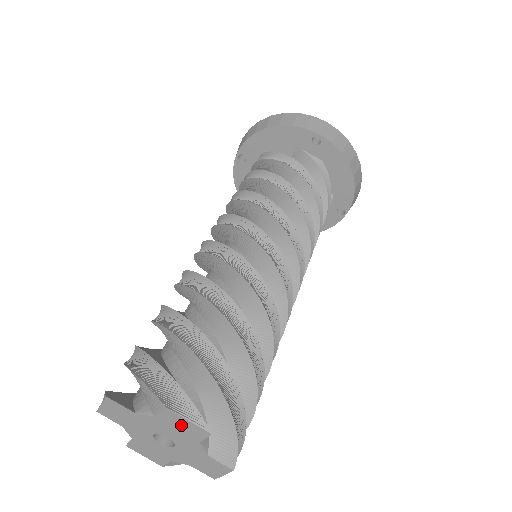
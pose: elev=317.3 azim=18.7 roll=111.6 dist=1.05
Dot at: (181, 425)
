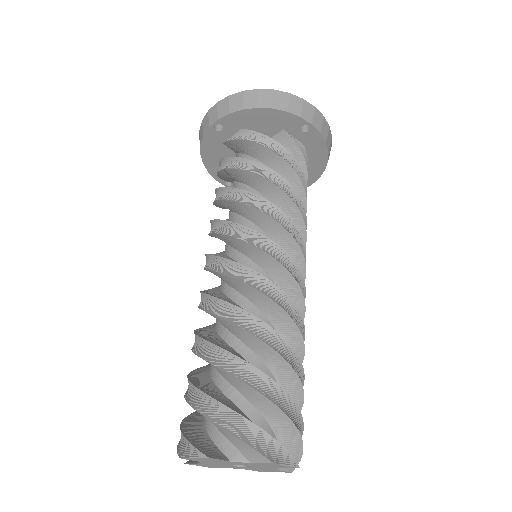
Dot at: (274, 466)
